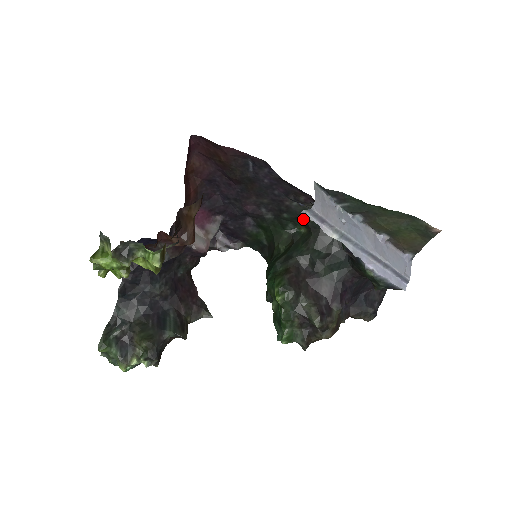
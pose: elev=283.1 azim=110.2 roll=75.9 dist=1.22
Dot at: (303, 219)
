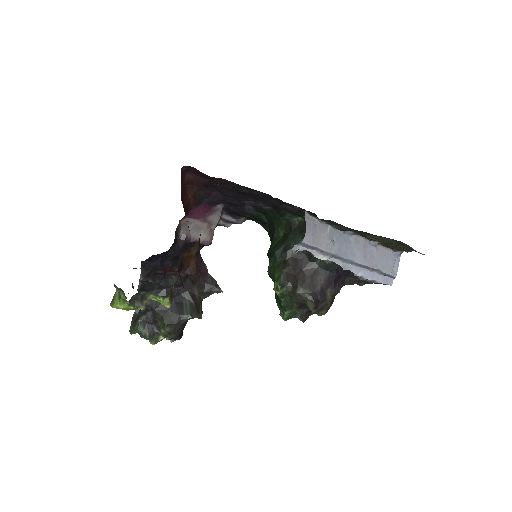
Dot at: (295, 253)
